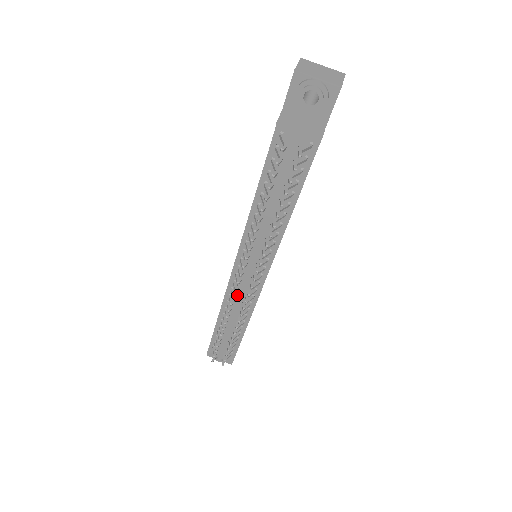
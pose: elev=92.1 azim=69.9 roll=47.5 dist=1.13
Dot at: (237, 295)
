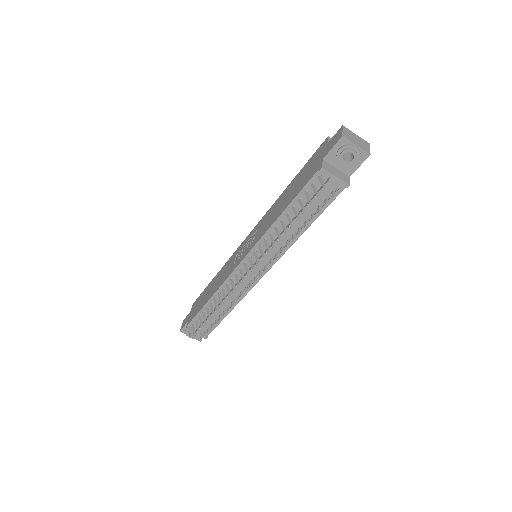
Dot at: (234, 285)
